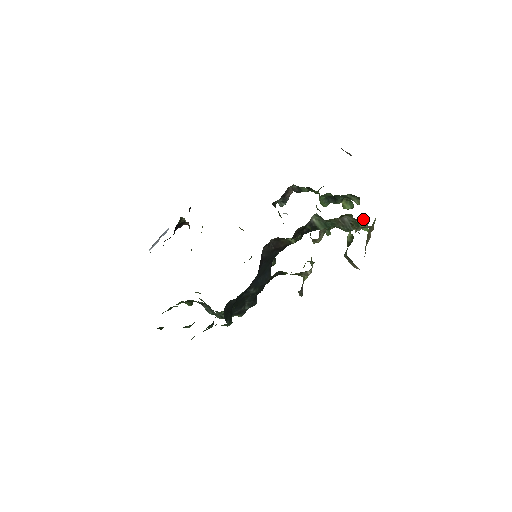
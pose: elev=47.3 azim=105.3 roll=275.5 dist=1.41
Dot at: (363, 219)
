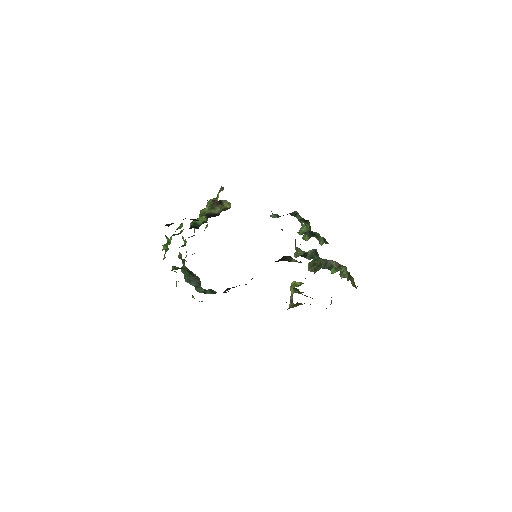
Dot at: occluded
